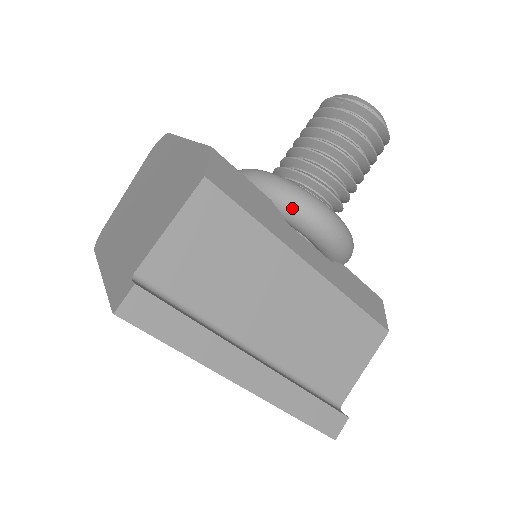
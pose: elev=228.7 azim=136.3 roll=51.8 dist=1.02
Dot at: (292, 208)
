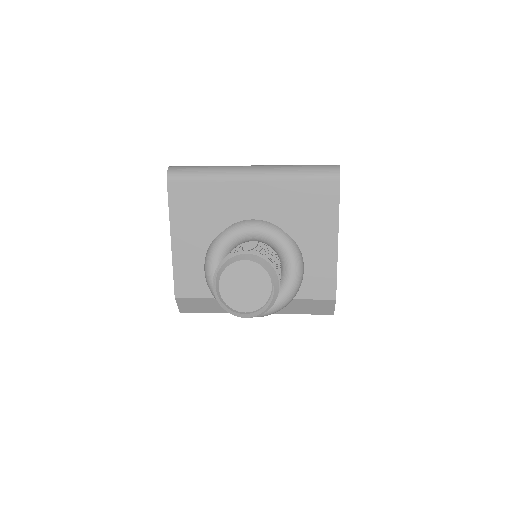
Dot at: occluded
